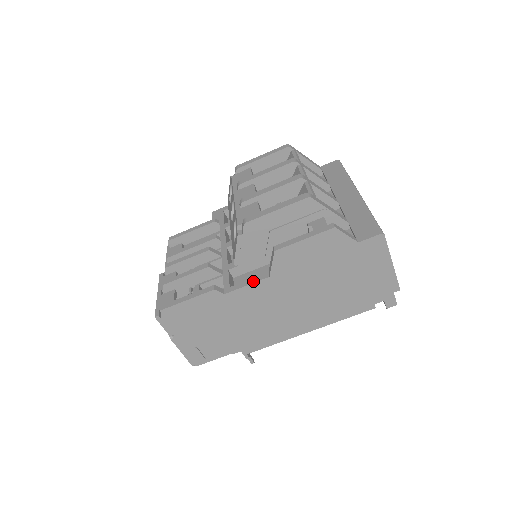
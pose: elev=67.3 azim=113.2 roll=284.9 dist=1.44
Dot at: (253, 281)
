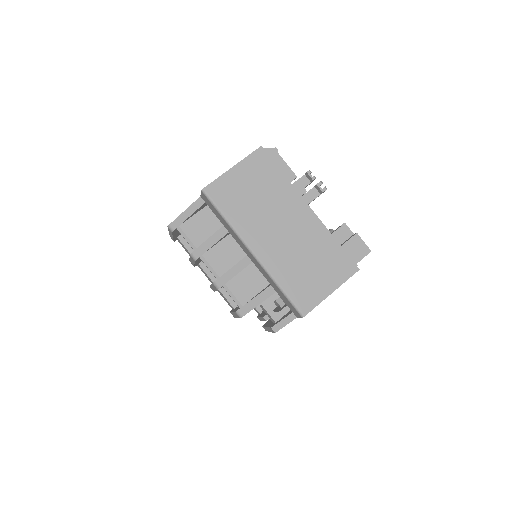
Dot at: occluded
